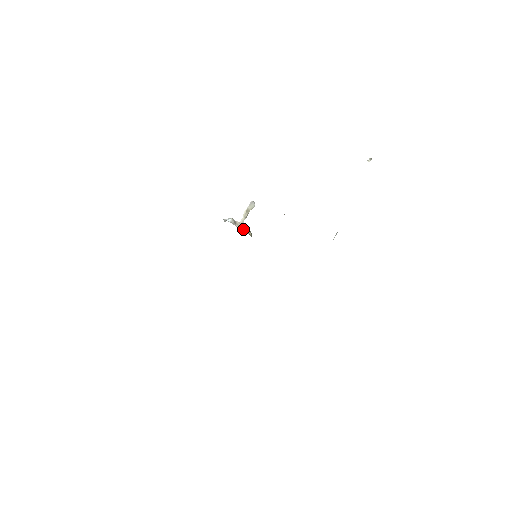
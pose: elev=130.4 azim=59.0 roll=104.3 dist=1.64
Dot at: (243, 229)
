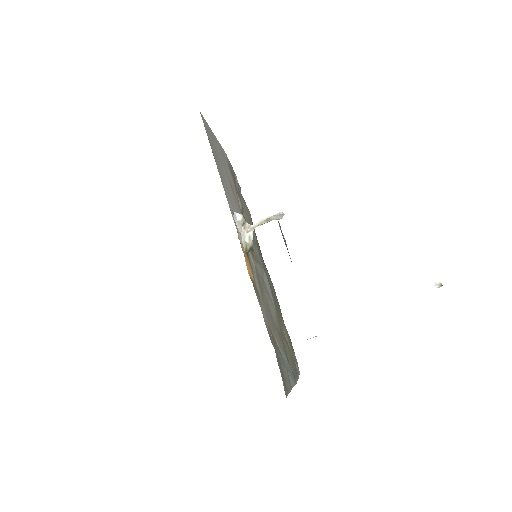
Dot at: (245, 238)
